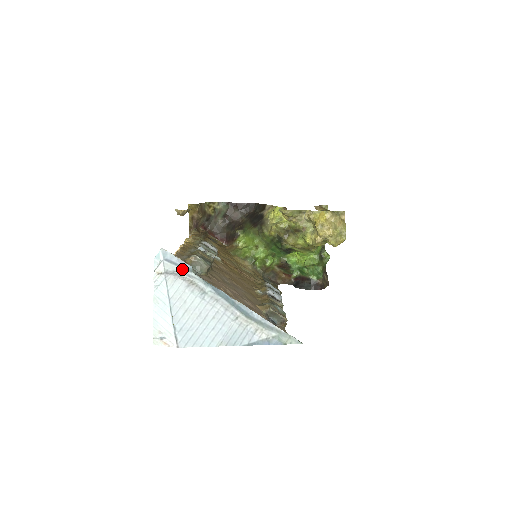
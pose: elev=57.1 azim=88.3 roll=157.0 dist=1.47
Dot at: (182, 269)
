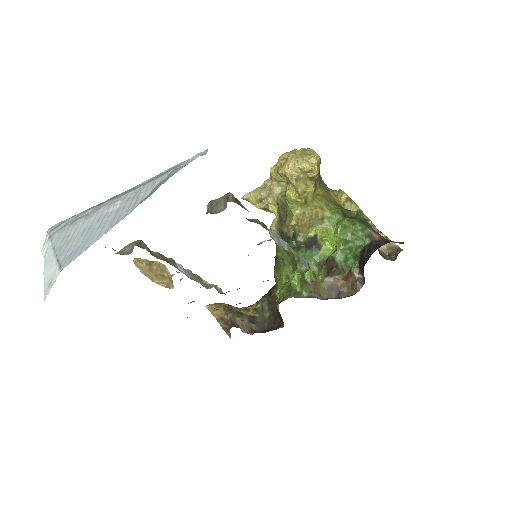
Dot at: (66, 222)
